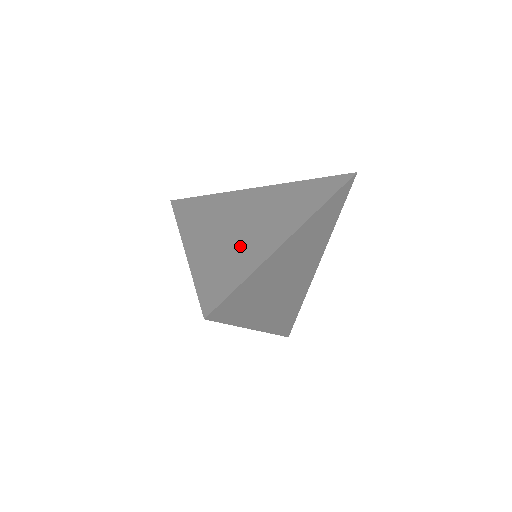
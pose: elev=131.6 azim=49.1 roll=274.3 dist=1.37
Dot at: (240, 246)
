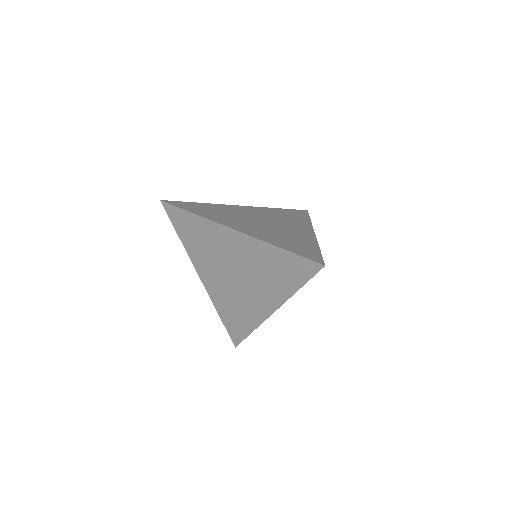
Dot at: (240, 302)
